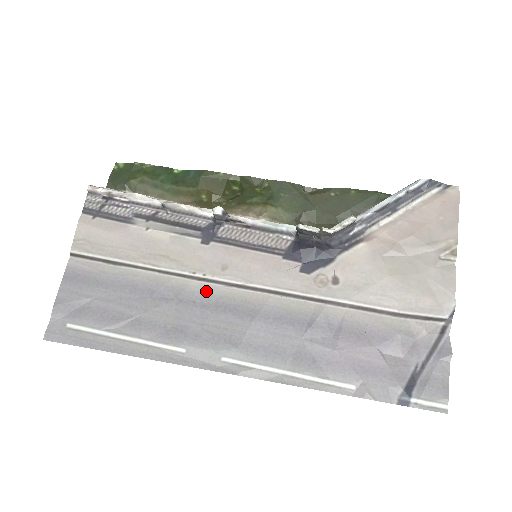
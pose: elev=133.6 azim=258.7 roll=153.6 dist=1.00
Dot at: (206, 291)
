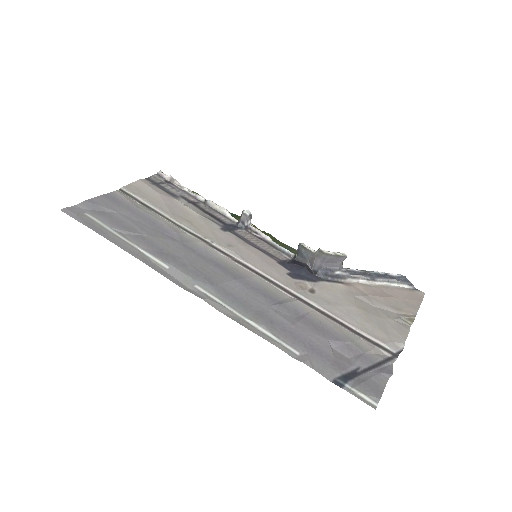
Dot at: (207, 250)
